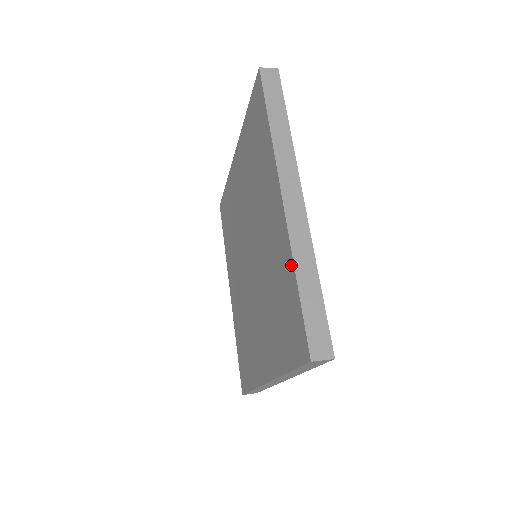
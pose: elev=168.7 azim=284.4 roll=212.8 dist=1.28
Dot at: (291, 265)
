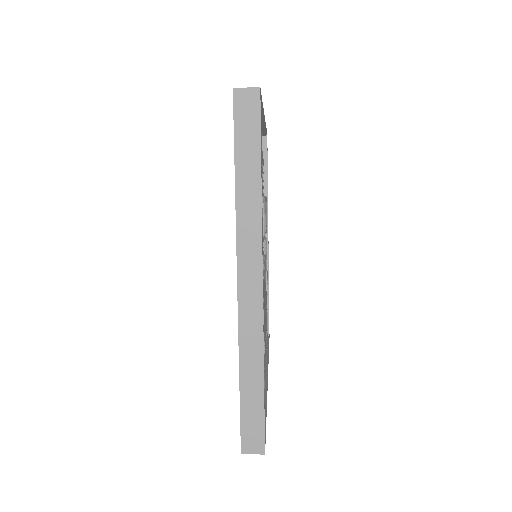
Dot at: occluded
